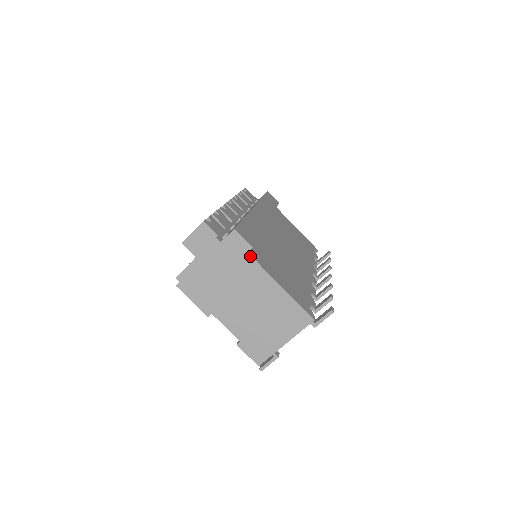
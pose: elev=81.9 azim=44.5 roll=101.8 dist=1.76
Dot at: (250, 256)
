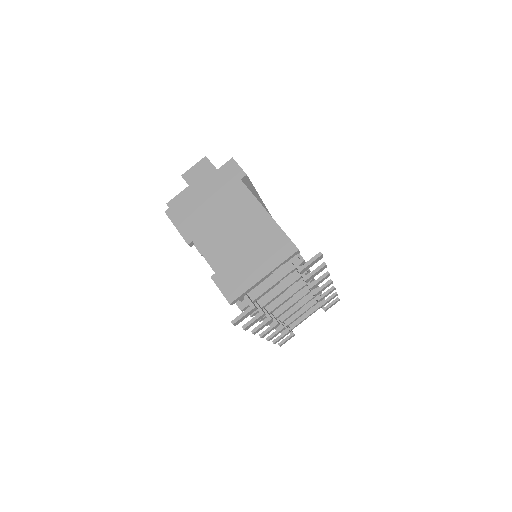
Dot at: (242, 183)
